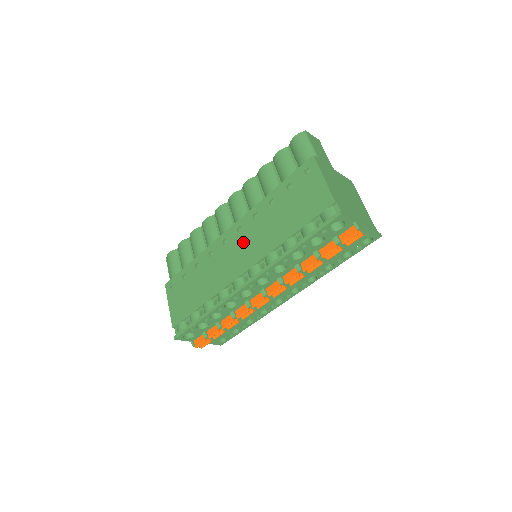
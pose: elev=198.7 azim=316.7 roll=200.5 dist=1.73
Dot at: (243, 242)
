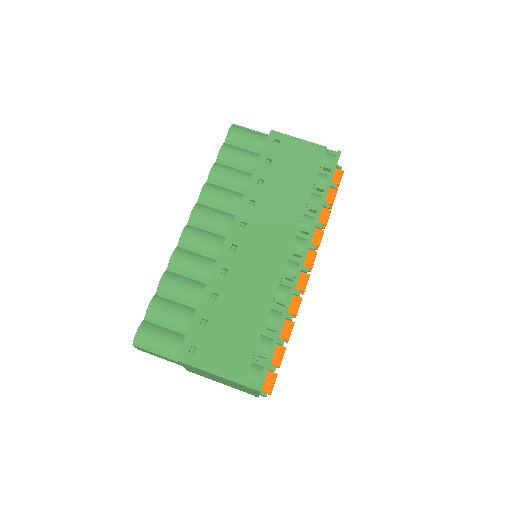
Dot at: (261, 231)
